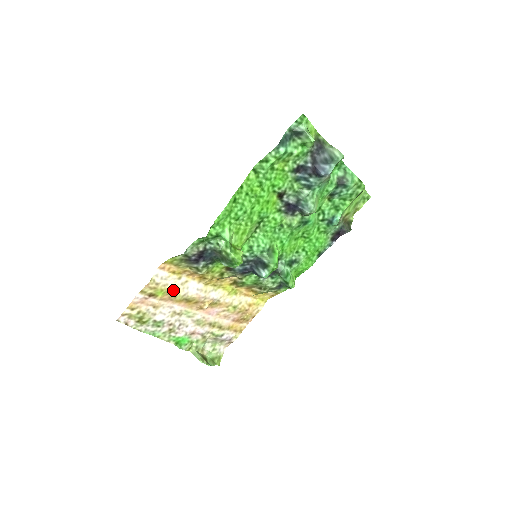
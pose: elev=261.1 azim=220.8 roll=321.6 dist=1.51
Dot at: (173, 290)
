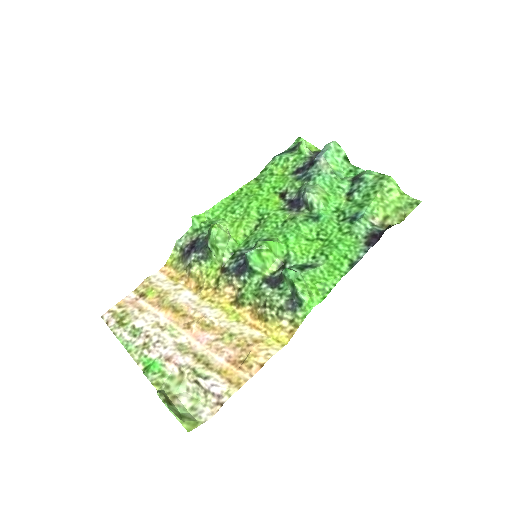
Dot at: (164, 293)
